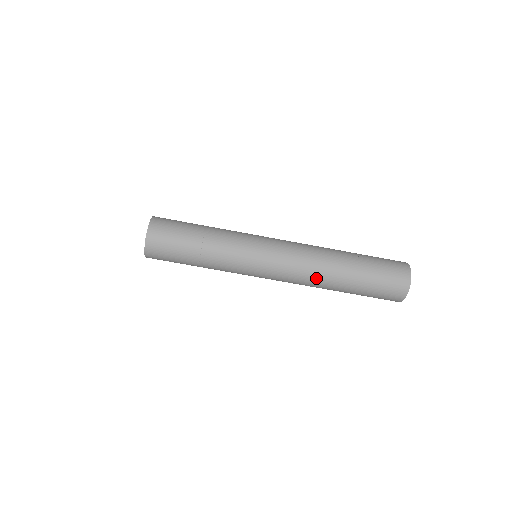
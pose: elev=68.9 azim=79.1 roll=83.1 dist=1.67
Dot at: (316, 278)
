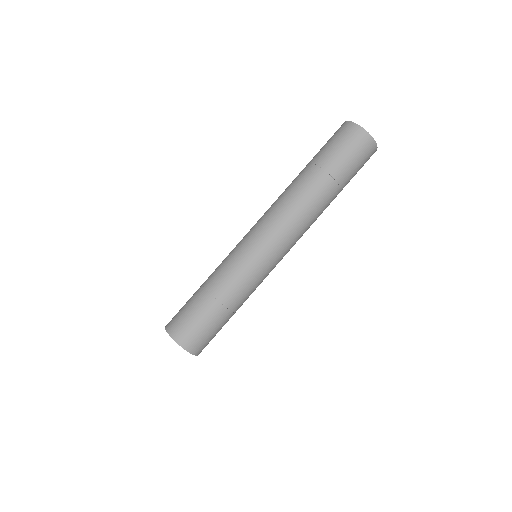
Dot at: (291, 199)
